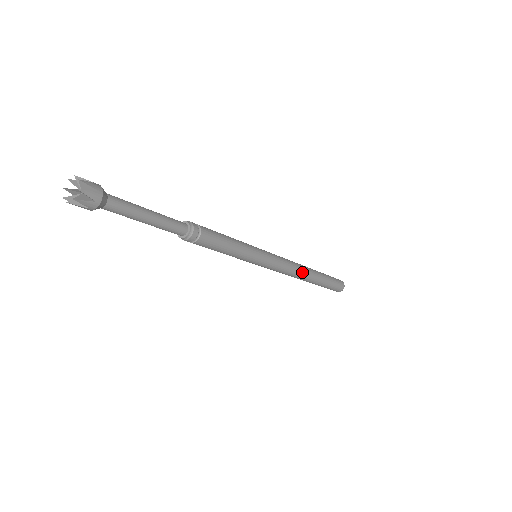
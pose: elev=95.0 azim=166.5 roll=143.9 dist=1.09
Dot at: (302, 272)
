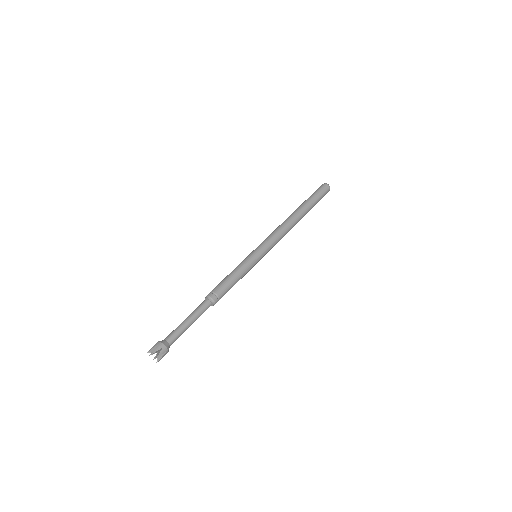
Dot at: (291, 228)
